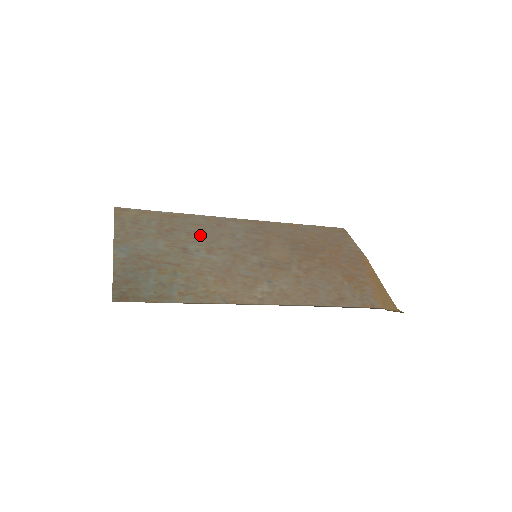
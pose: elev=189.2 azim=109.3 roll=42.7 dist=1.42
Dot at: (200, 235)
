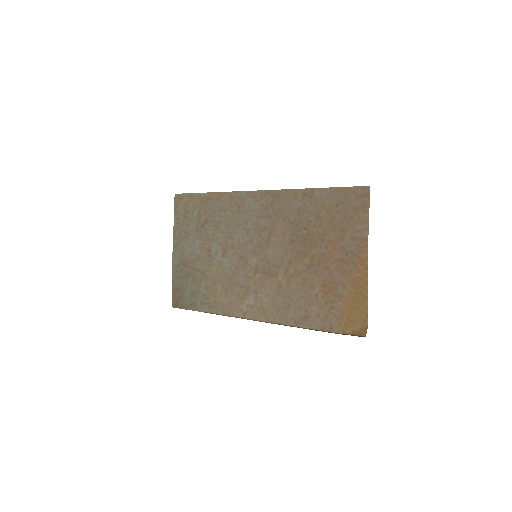
Dot at: (222, 228)
